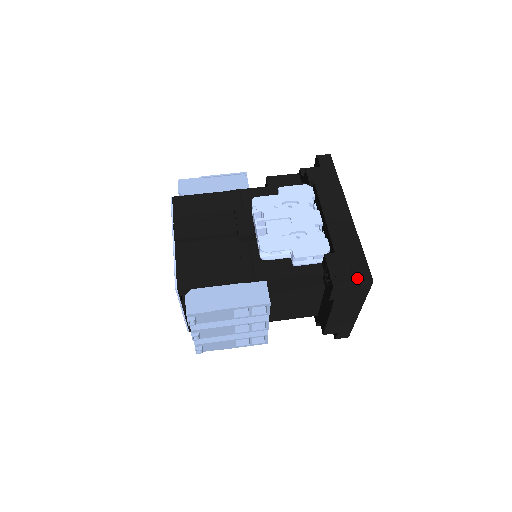
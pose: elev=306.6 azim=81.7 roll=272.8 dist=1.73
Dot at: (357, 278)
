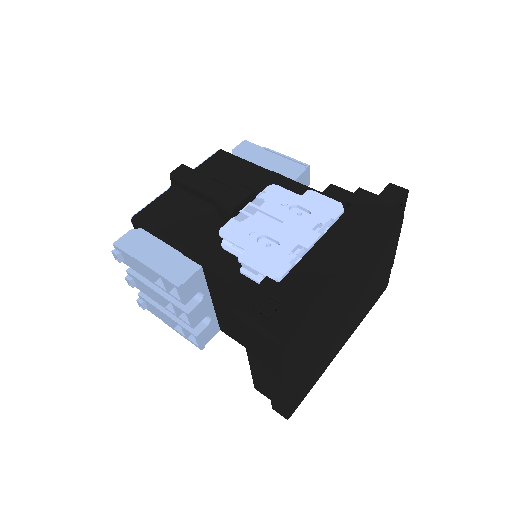
Dot at: (266, 324)
